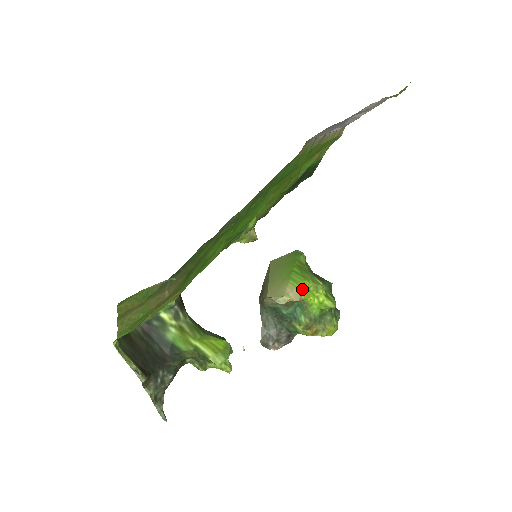
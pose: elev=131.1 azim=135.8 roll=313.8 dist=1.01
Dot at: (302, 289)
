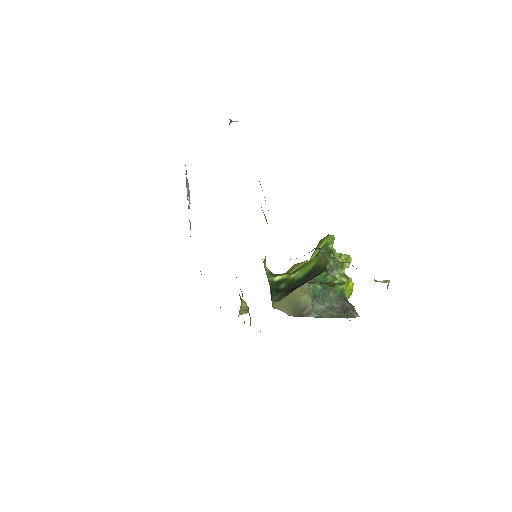
Dot at: occluded
